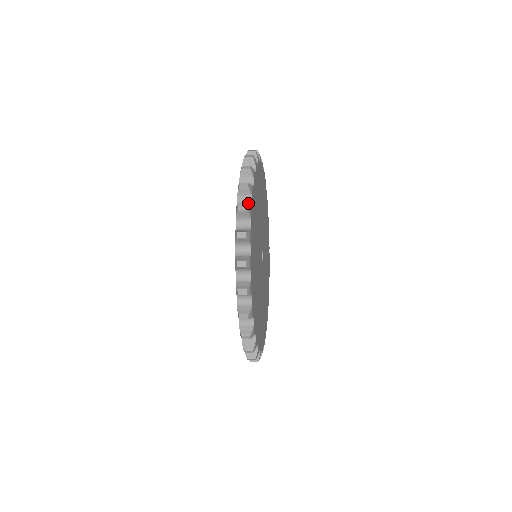
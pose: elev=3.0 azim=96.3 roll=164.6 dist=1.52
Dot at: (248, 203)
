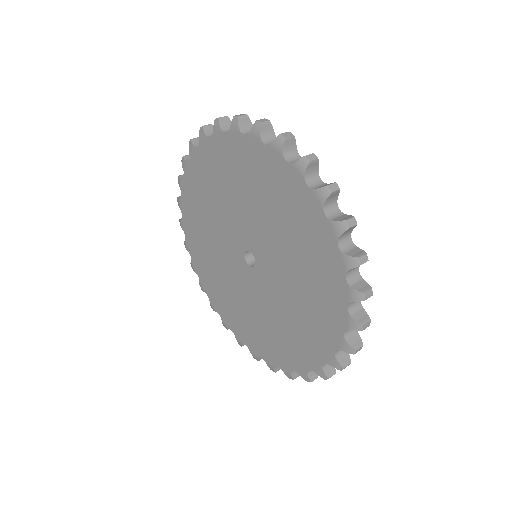
Dot at: (349, 241)
